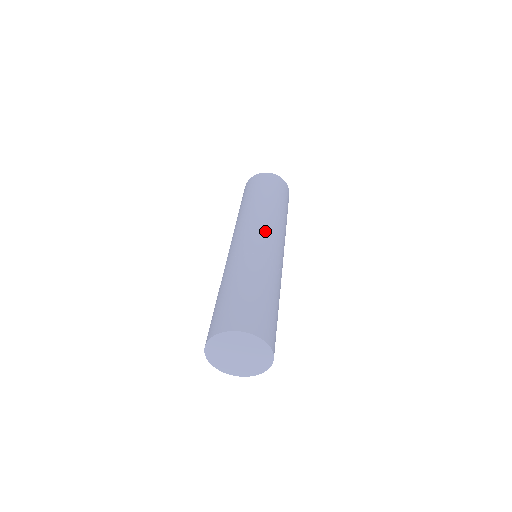
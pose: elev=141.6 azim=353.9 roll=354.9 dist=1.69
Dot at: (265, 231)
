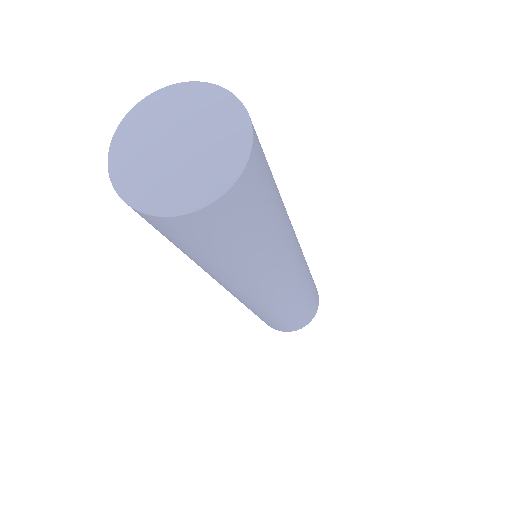
Dot at: occluded
